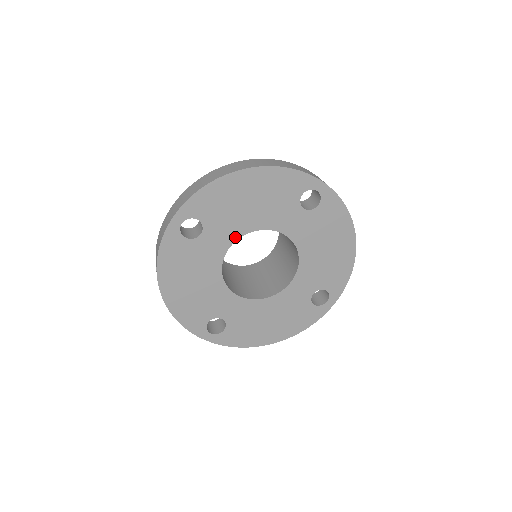
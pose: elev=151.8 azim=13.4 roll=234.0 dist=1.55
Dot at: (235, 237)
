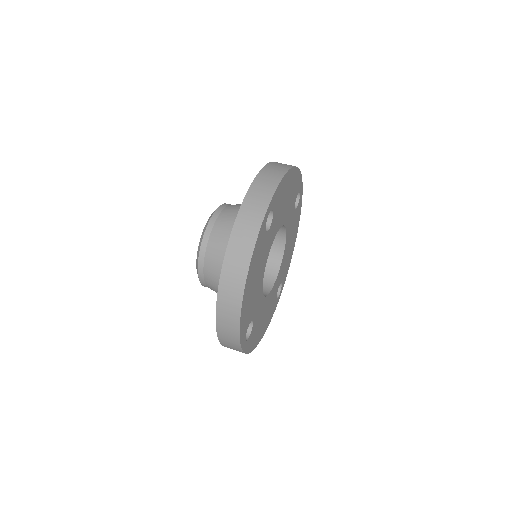
Dot at: (276, 231)
